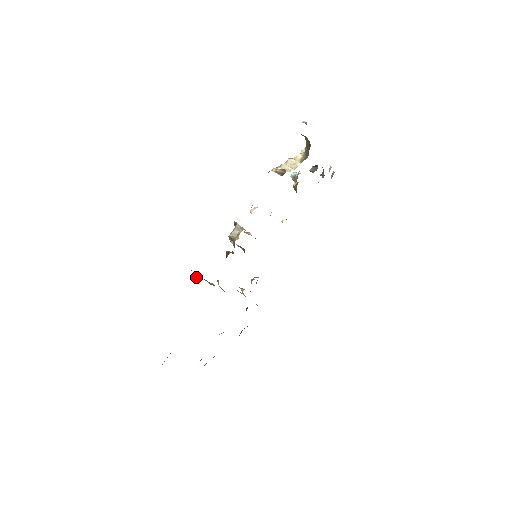
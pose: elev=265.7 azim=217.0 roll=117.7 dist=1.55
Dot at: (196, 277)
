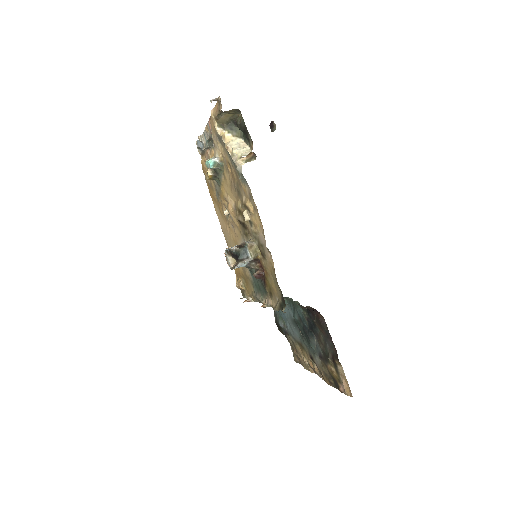
Dot at: occluded
